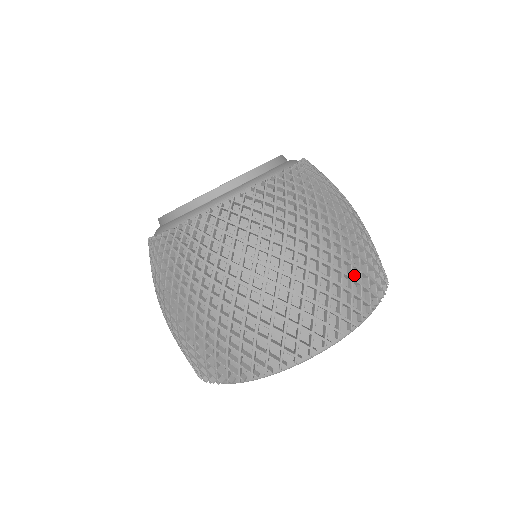
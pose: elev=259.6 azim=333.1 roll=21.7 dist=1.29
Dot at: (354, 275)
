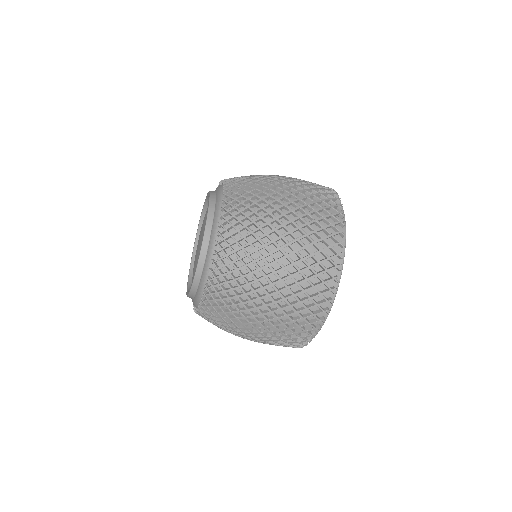
Dot at: occluded
